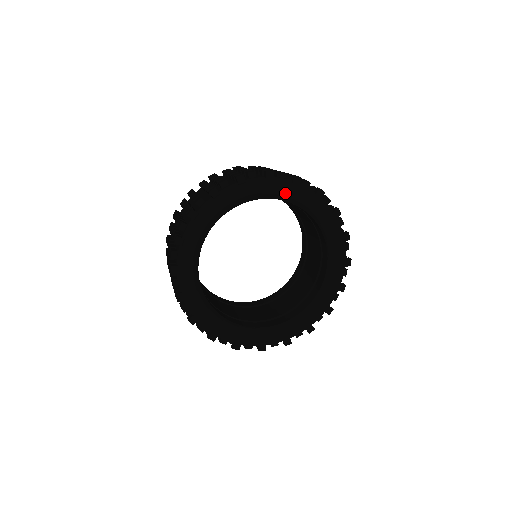
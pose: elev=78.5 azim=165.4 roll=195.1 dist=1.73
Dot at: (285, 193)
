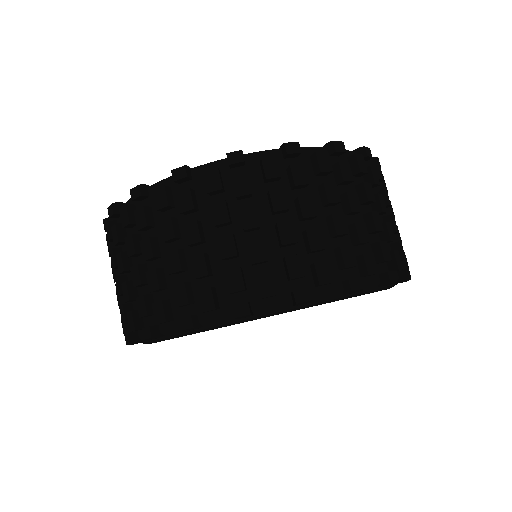
Dot at: occluded
